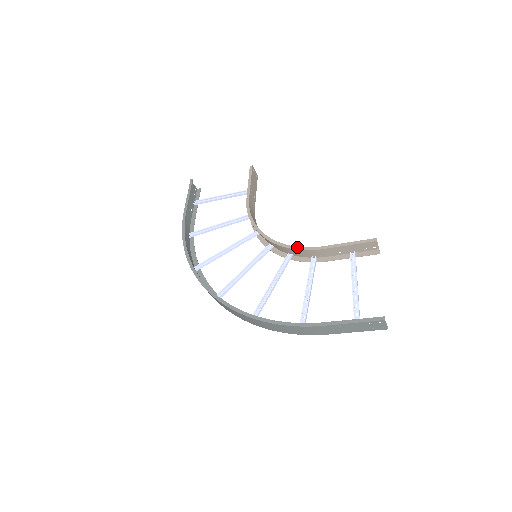
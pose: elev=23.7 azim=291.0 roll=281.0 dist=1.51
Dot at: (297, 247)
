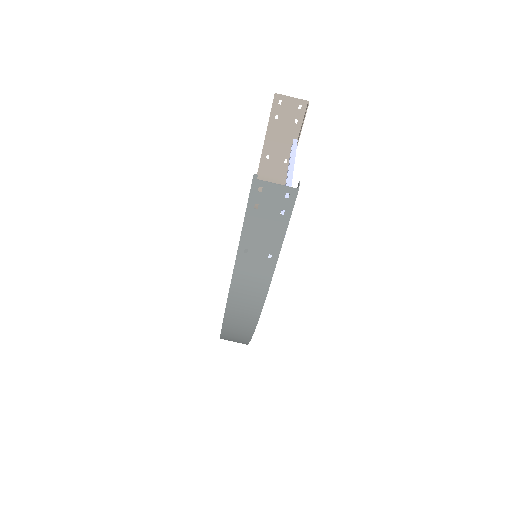
Dot at: occluded
